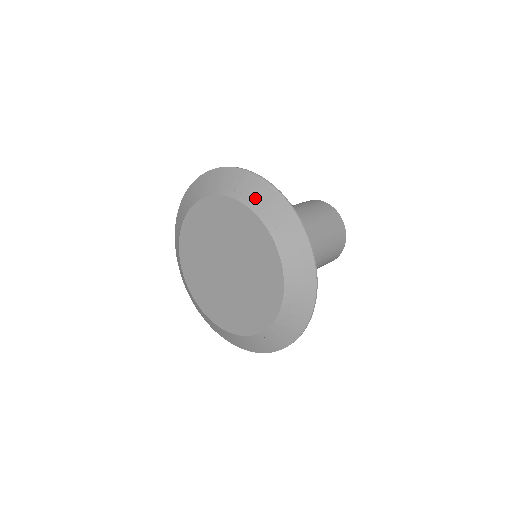
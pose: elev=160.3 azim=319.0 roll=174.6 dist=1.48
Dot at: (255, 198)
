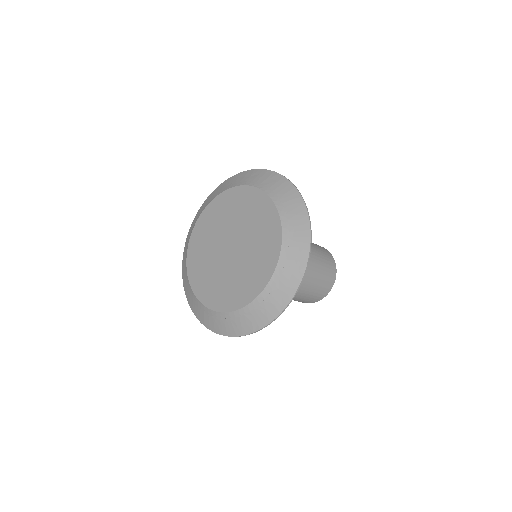
Dot at: (255, 179)
